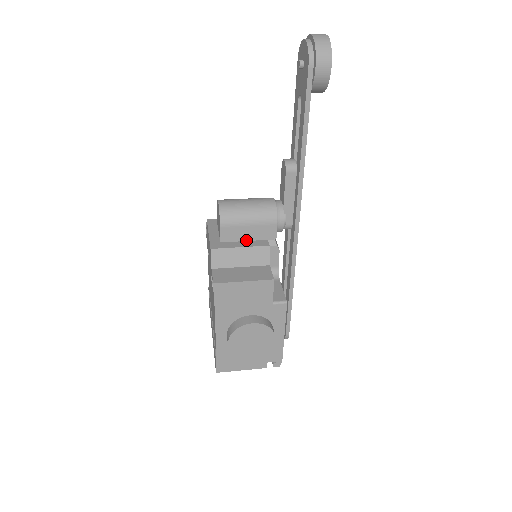
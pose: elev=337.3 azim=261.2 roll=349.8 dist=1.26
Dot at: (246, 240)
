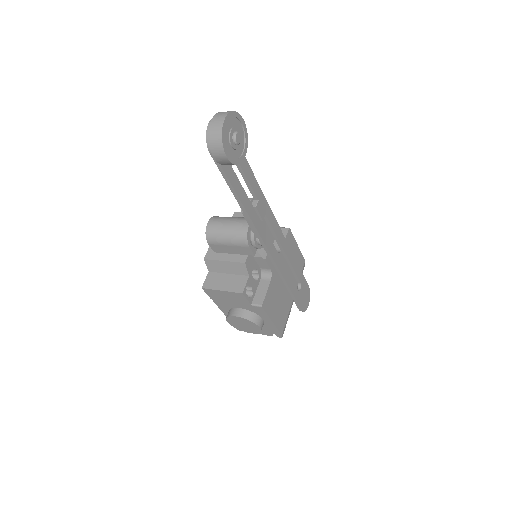
Dot at: (232, 253)
